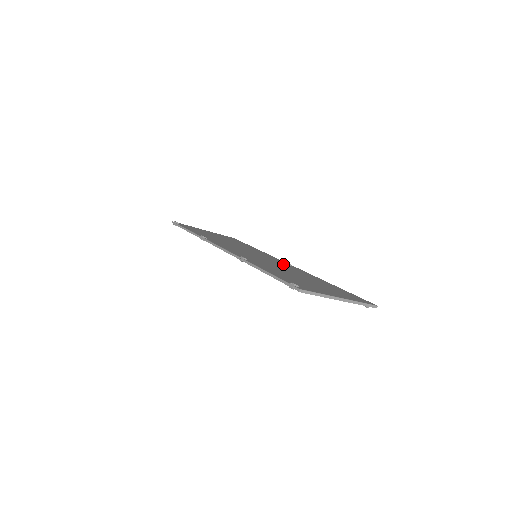
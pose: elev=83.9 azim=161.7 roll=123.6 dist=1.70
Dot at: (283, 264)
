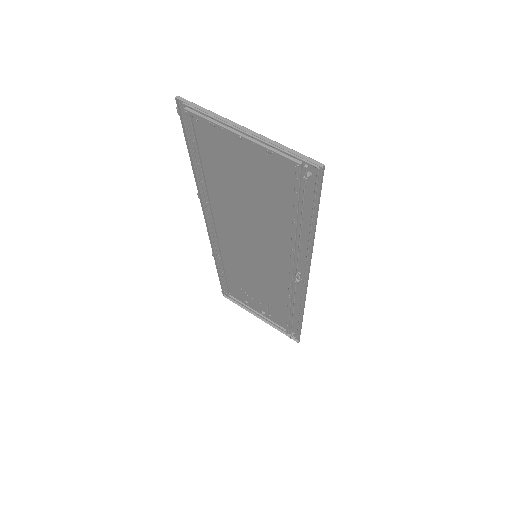
Dot at: (285, 261)
